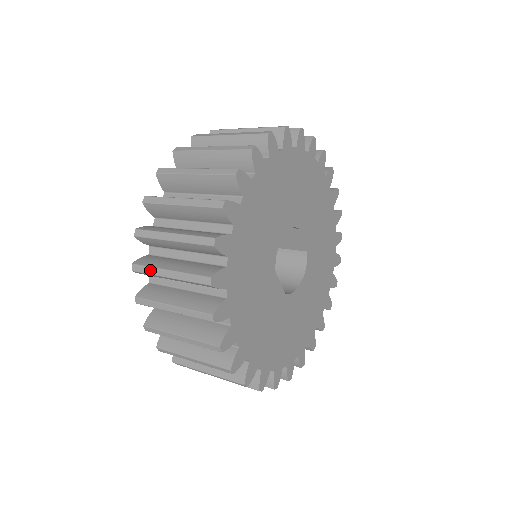
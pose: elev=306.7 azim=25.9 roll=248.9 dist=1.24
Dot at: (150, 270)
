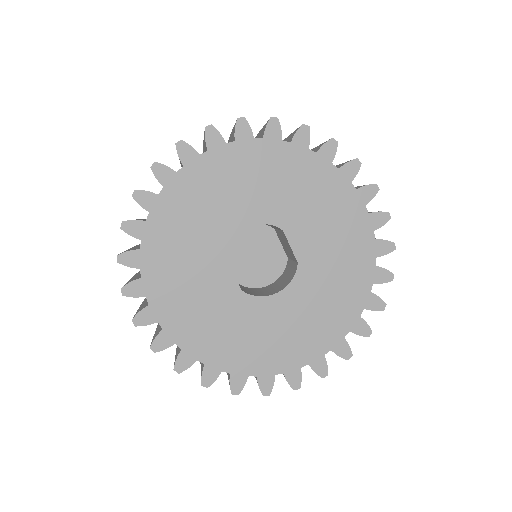
Dot at: occluded
